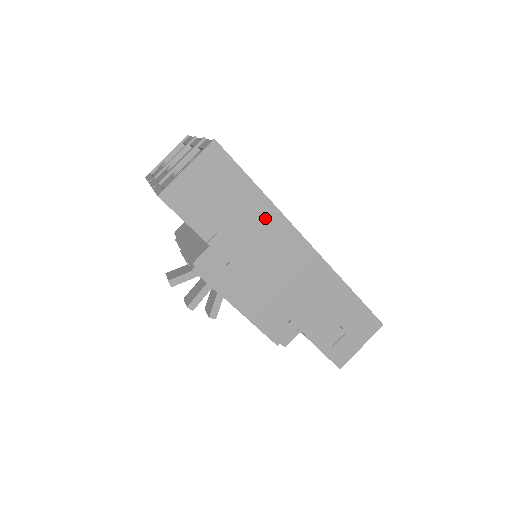
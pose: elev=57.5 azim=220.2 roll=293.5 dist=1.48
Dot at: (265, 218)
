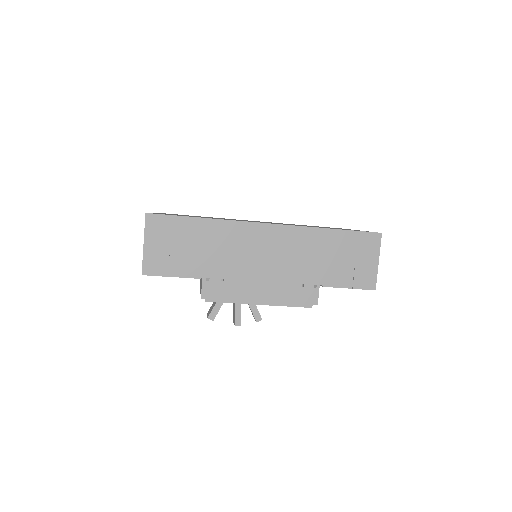
Dot at: (221, 233)
